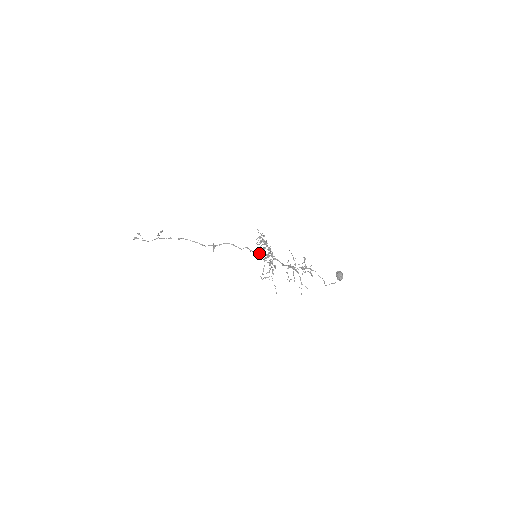
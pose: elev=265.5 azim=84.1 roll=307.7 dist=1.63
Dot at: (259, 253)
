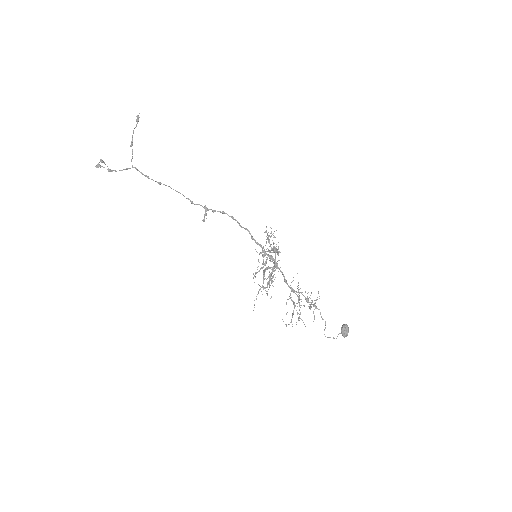
Dot at: occluded
